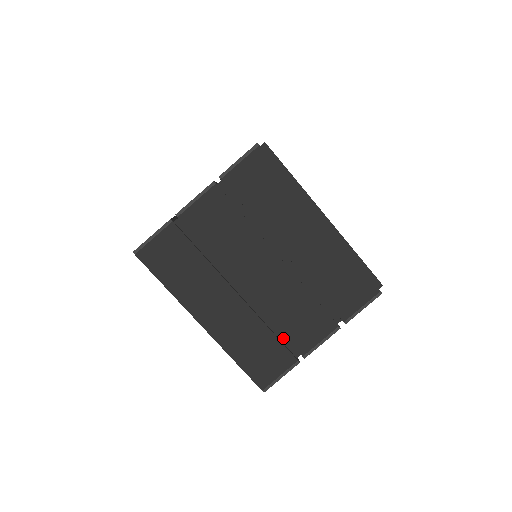
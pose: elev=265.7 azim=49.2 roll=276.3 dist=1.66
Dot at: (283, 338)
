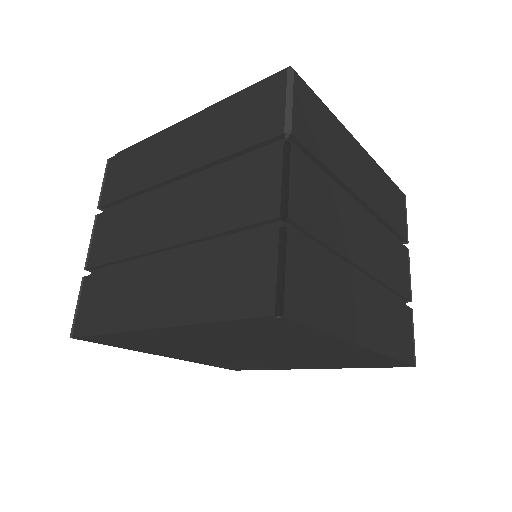
Dot at: (246, 234)
